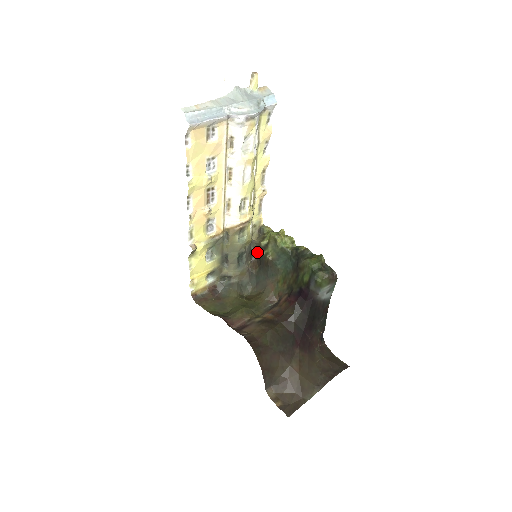
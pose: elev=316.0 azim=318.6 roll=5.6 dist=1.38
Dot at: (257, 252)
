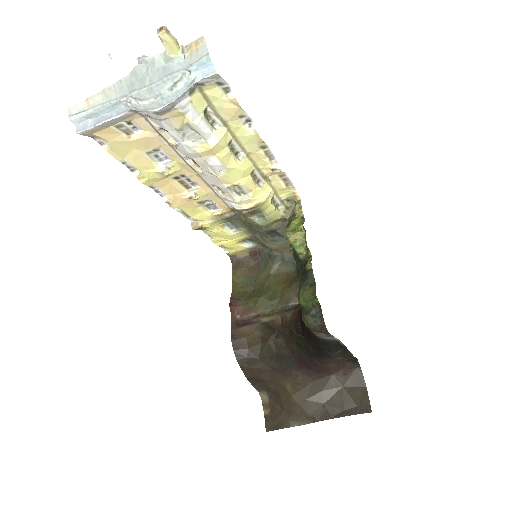
Dot at: occluded
